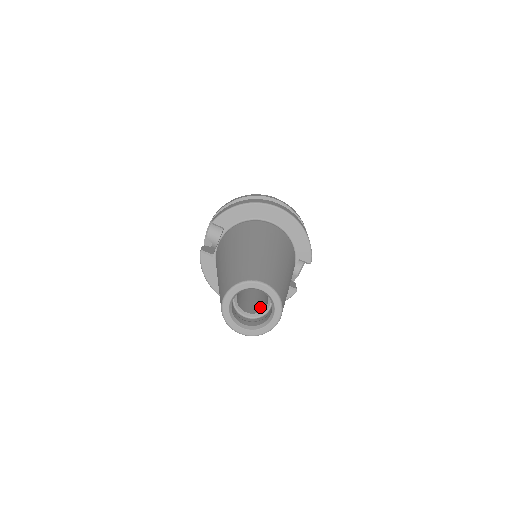
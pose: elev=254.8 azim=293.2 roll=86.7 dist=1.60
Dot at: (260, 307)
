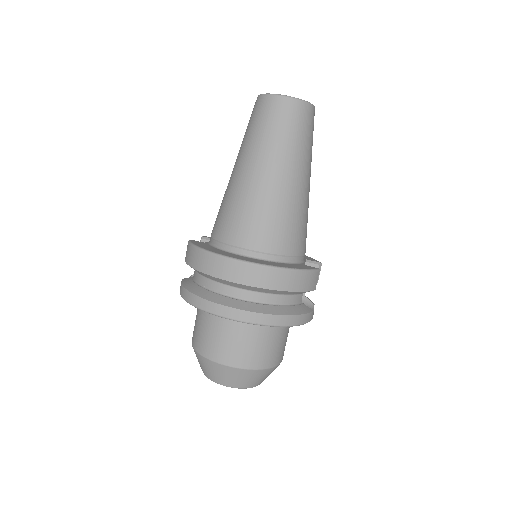
Dot at: occluded
